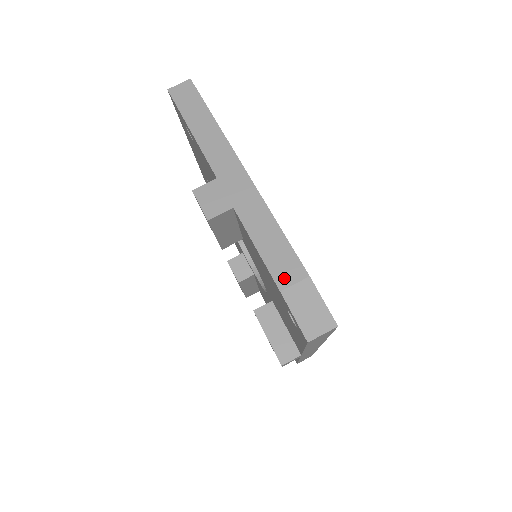
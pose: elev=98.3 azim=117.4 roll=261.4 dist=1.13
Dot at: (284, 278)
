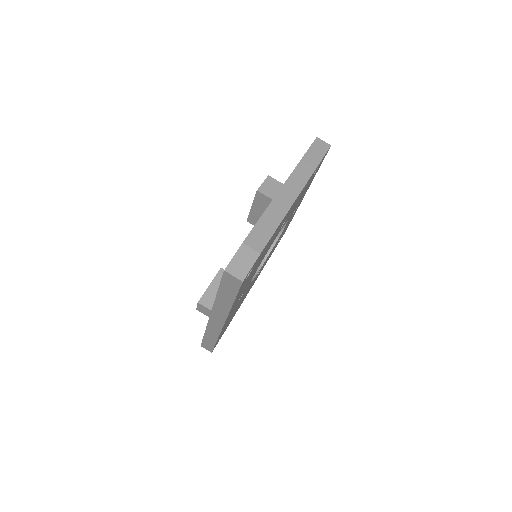
Dot at: (251, 241)
